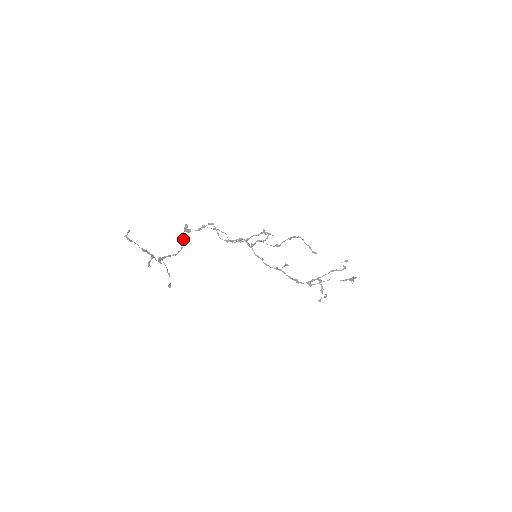
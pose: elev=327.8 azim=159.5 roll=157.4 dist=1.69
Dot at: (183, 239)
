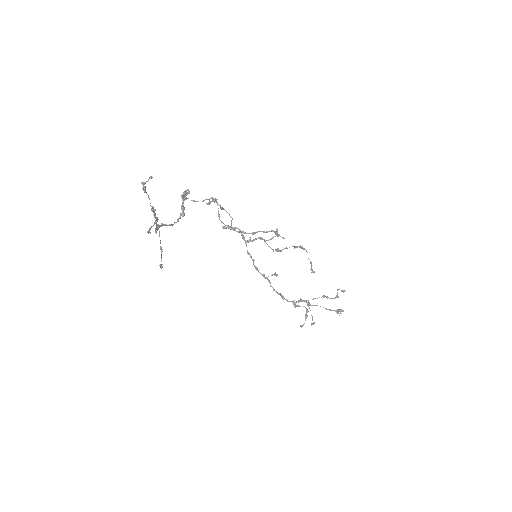
Dot at: (182, 208)
